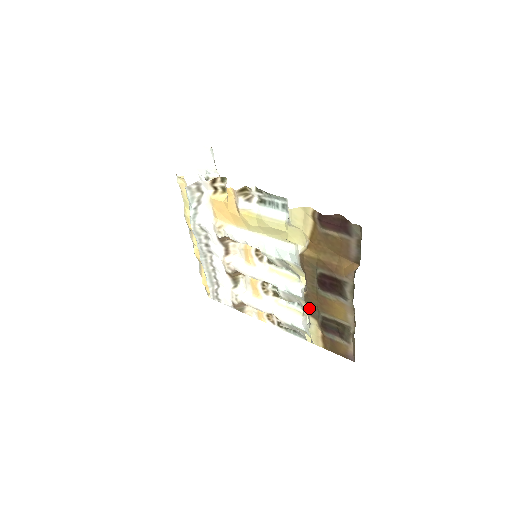
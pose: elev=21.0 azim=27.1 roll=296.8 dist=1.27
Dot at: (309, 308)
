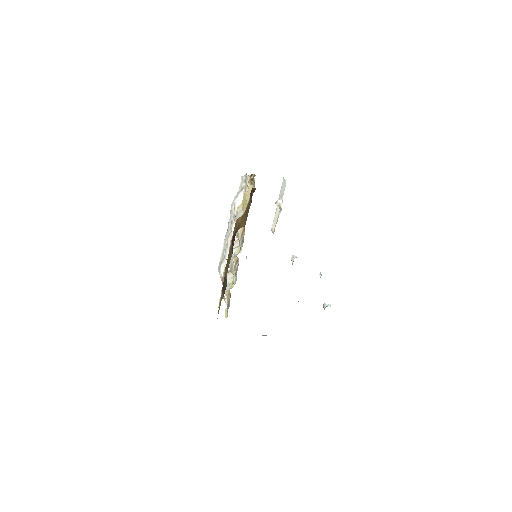
Dot at: (226, 267)
